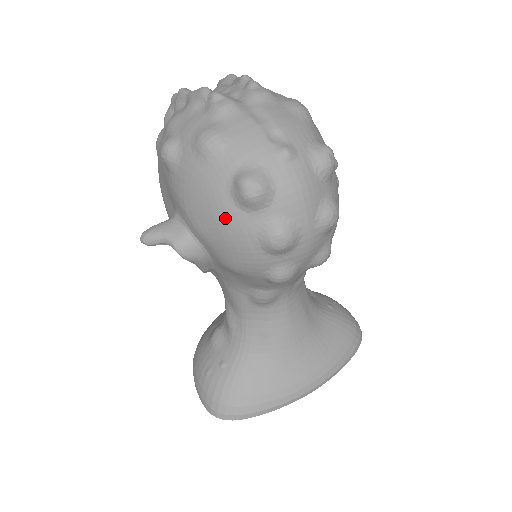
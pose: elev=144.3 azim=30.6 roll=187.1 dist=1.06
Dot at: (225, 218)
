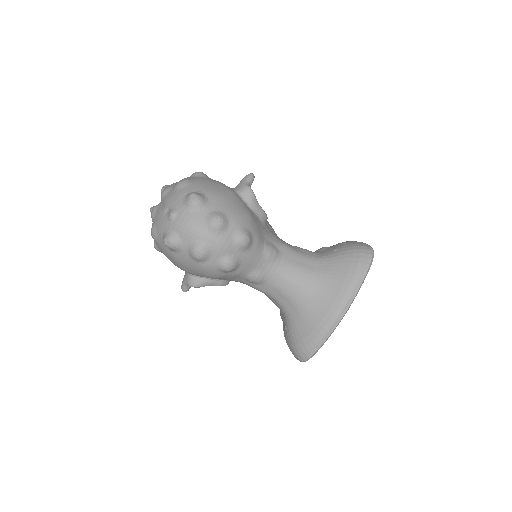
Dot at: (179, 260)
